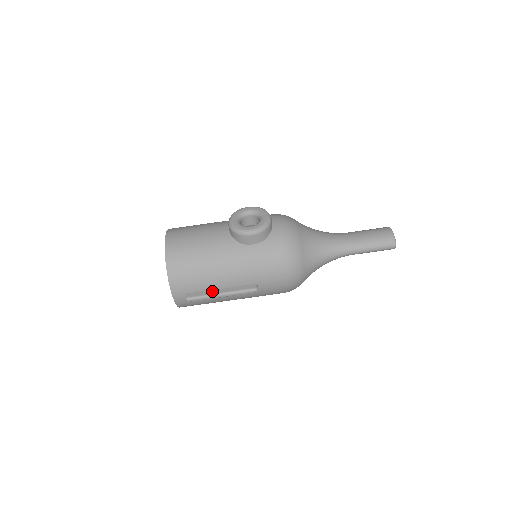
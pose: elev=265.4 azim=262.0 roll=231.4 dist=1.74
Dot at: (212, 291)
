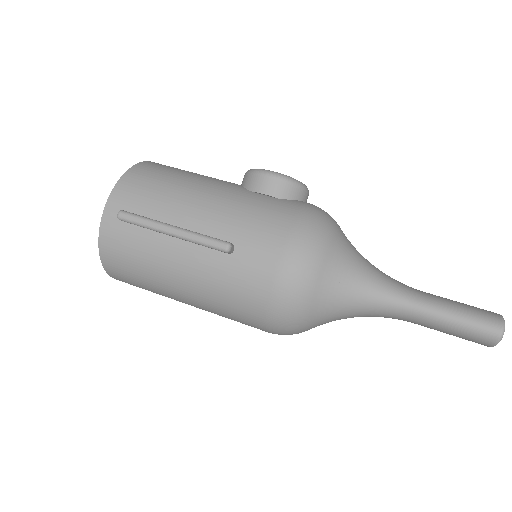
Dot at: (163, 222)
